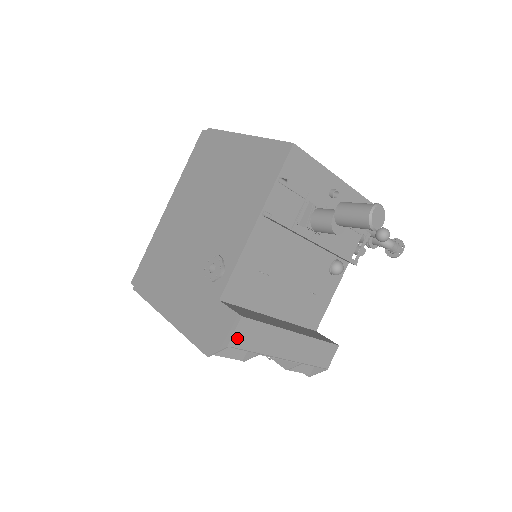
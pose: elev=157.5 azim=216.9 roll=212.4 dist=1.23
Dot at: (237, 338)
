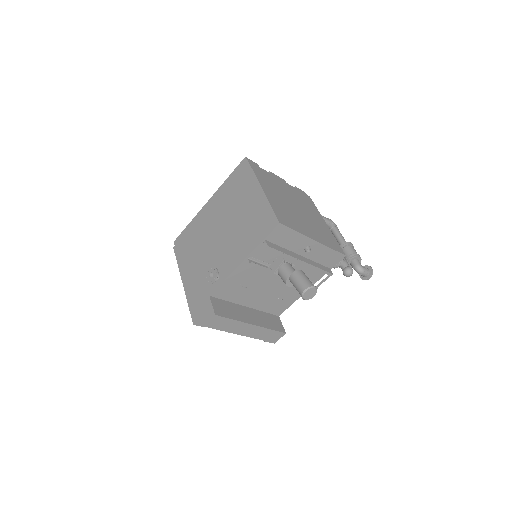
Dot at: (210, 324)
